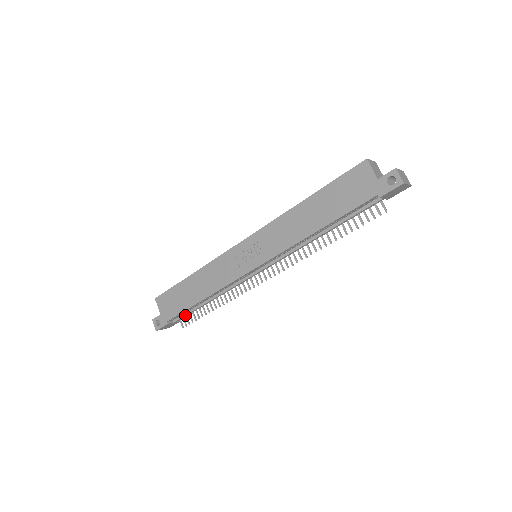
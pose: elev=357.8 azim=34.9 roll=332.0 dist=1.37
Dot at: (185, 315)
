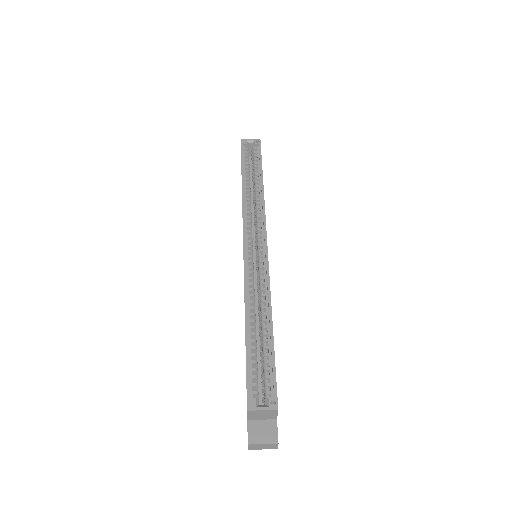
Dot at: occluded
